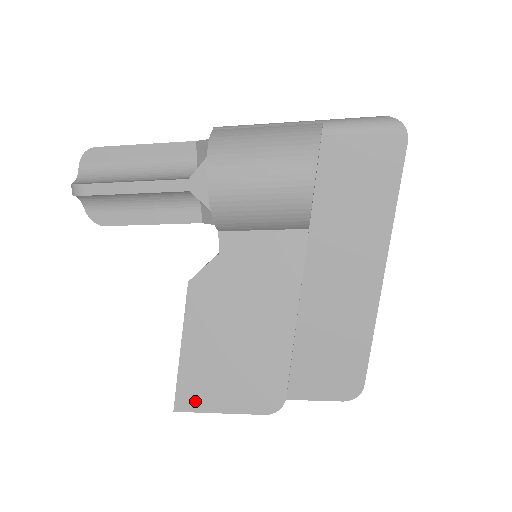
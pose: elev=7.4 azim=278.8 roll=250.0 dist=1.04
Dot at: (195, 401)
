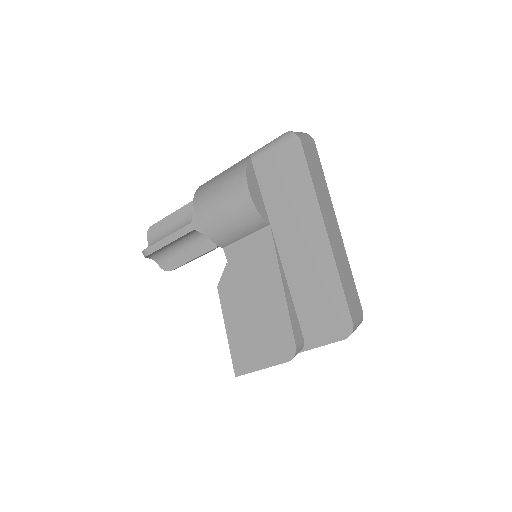
Dot at: (245, 366)
